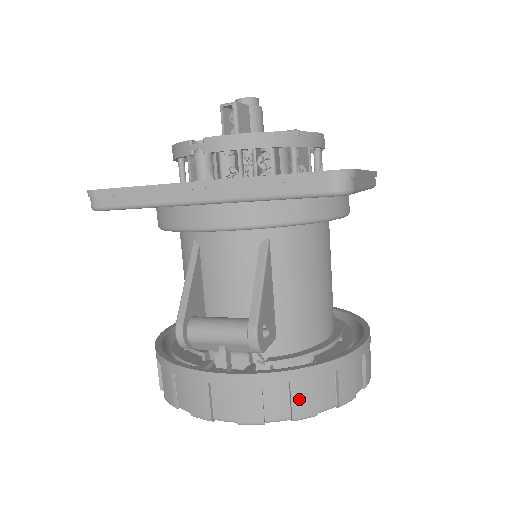
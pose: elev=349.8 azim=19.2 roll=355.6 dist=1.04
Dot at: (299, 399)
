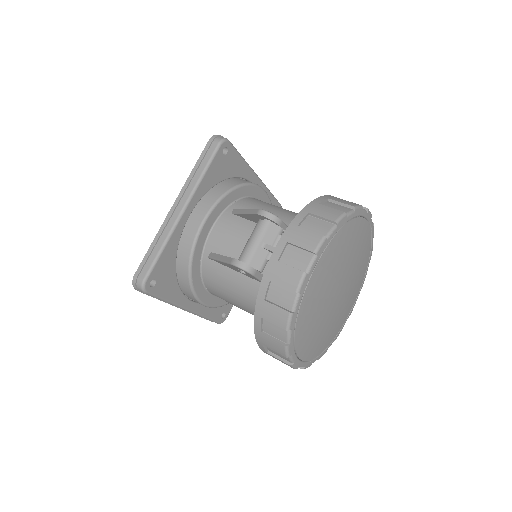
Dot at: (324, 214)
